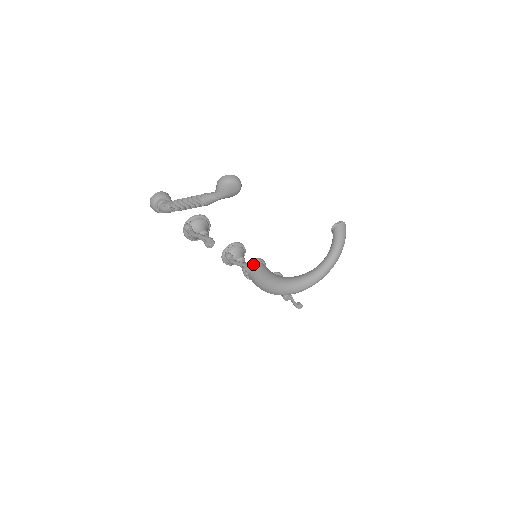
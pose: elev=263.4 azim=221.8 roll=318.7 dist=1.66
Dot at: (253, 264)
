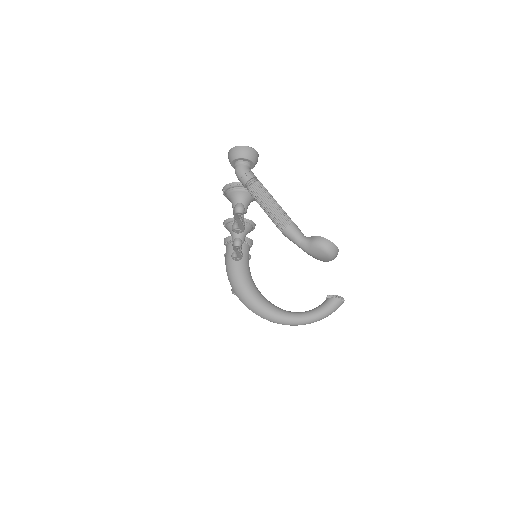
Dot at: occluded
